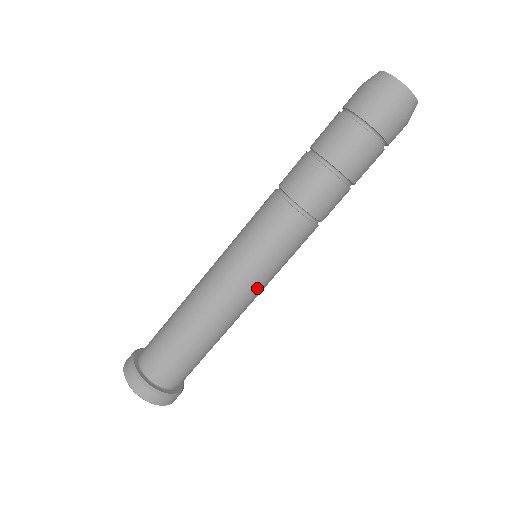
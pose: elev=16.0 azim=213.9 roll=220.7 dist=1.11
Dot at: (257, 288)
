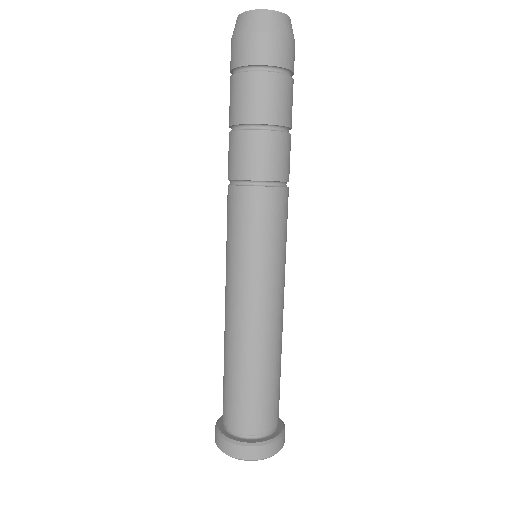
Dot at: (255, 284)
